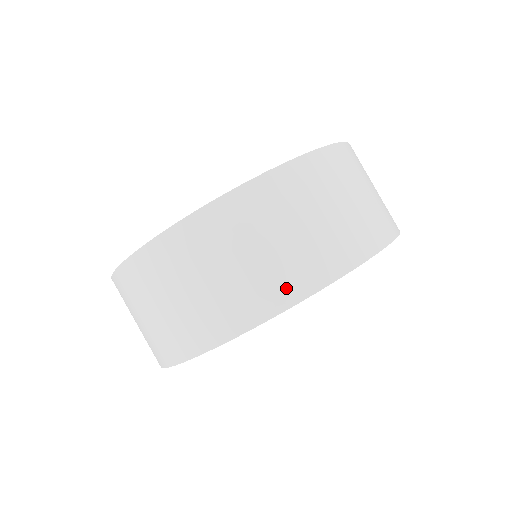
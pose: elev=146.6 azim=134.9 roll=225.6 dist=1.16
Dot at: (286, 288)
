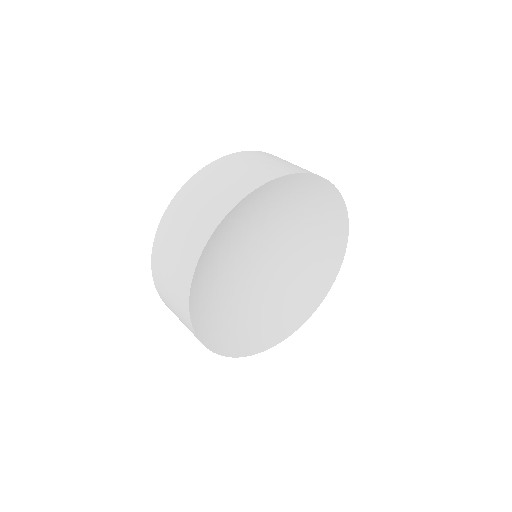
Dot at: (223, 206)
